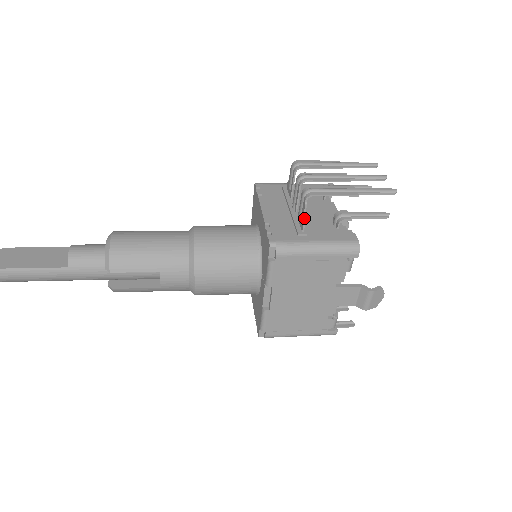
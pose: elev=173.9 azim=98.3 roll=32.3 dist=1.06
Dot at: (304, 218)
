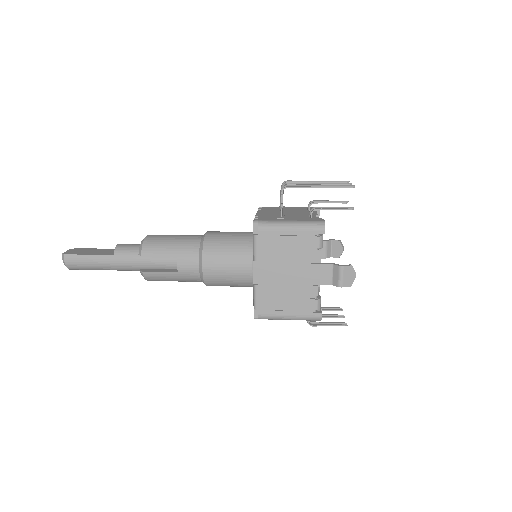
Dot at: (287, 215)
